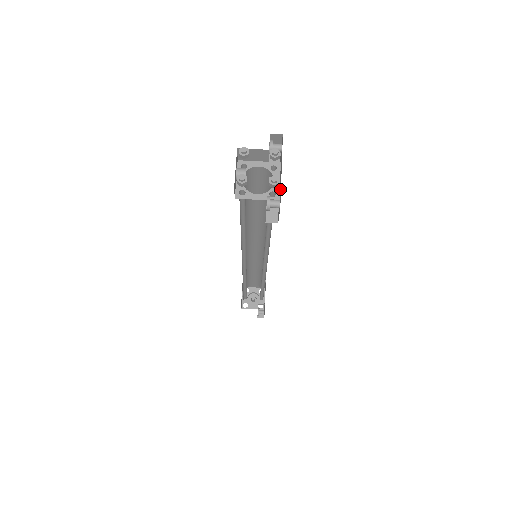
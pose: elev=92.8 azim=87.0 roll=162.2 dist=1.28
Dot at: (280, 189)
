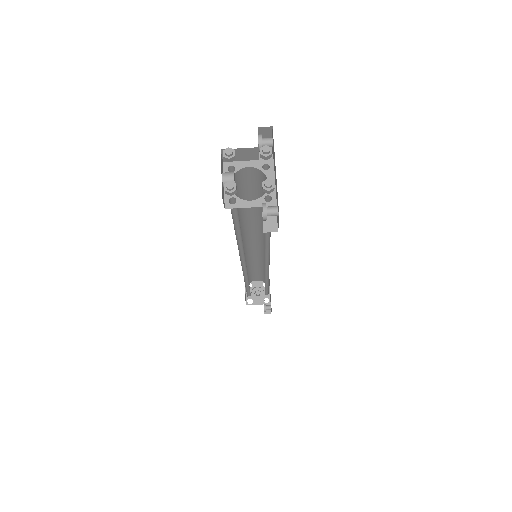
Dot at: (276, 193)
